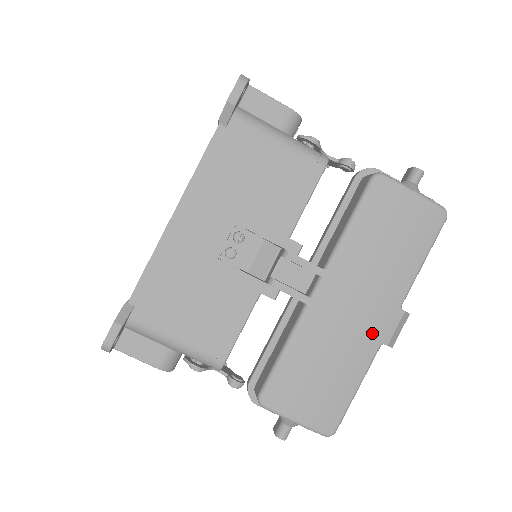
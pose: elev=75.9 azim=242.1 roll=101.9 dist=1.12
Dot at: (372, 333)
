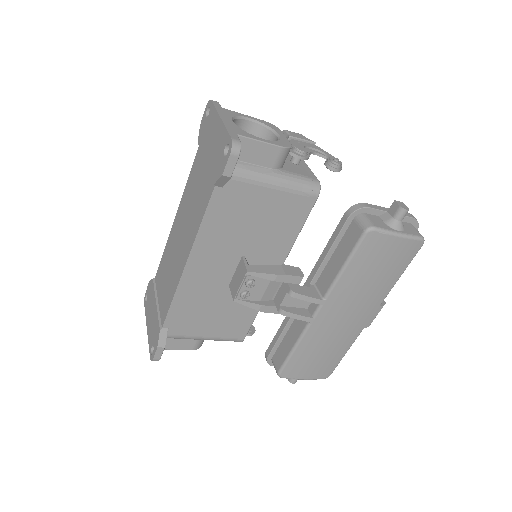
Dot at: (358, 325)
